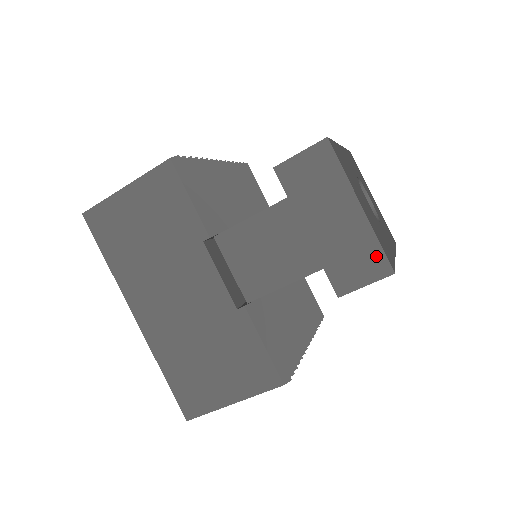
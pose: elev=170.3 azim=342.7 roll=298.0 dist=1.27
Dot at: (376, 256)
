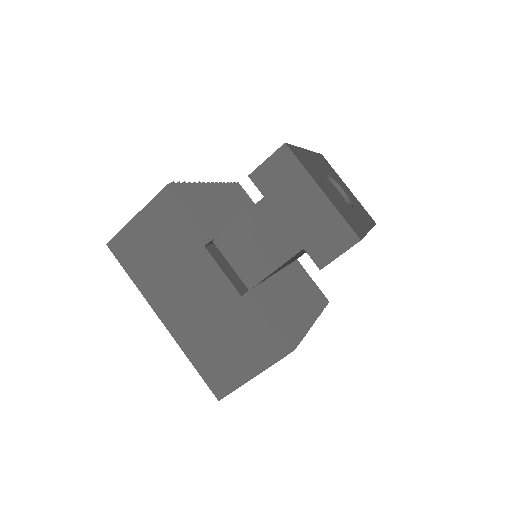
Dot at: (343, 229)
